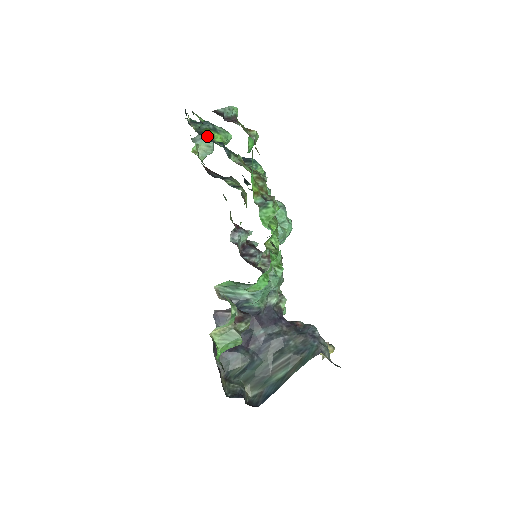
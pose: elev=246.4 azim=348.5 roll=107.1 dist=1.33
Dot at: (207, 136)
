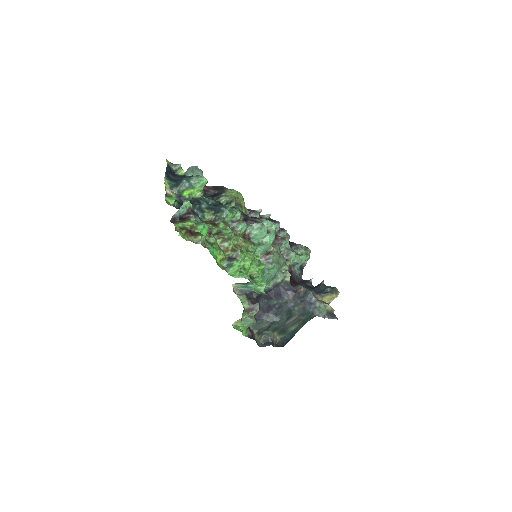
Dot at: (185, 198)
